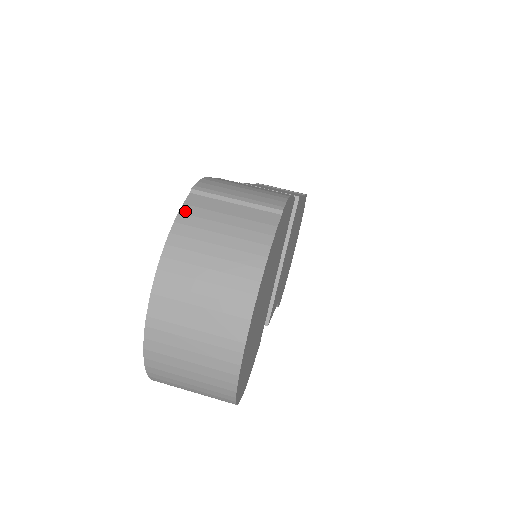
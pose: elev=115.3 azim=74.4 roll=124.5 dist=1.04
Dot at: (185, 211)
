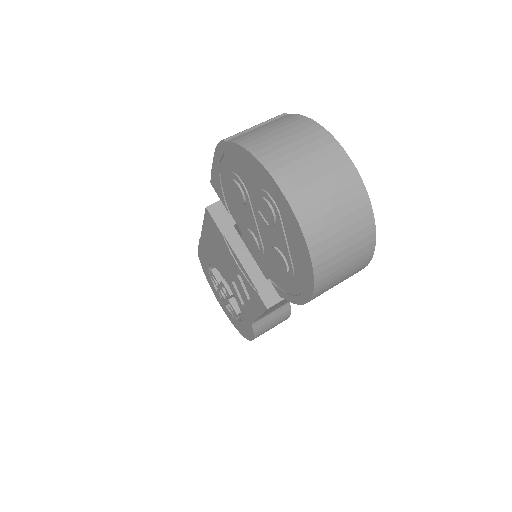
Dot at: (238, 141)
